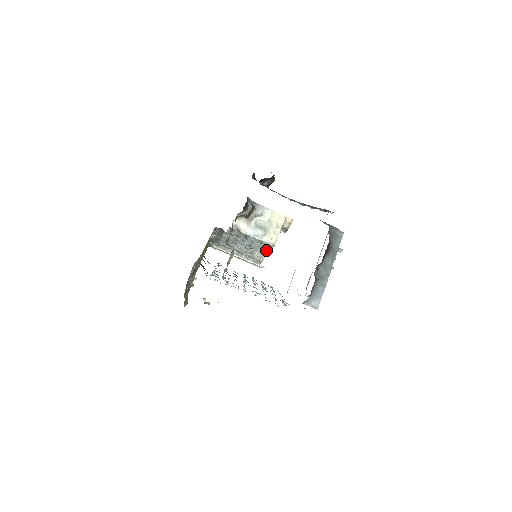
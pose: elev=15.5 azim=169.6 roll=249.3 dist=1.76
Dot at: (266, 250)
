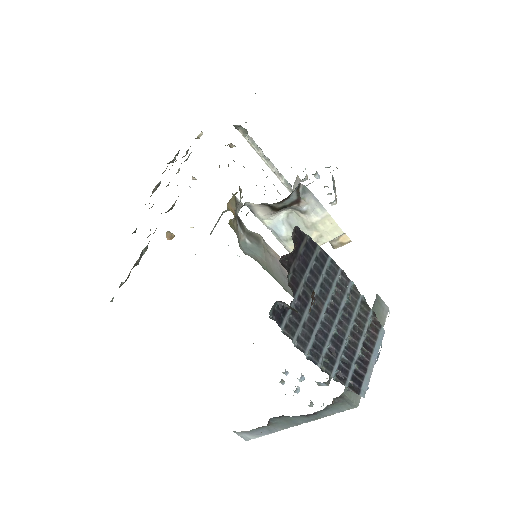
Dot at: occluded
